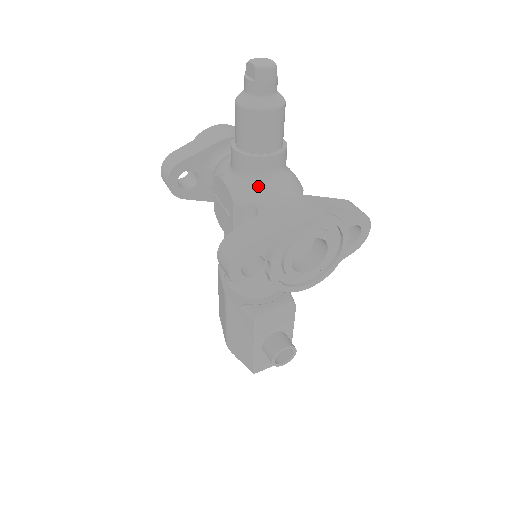
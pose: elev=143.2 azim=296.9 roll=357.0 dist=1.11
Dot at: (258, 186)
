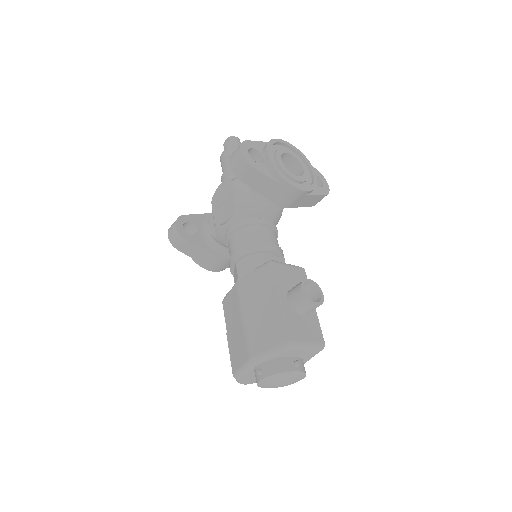
Dot at: occluded
